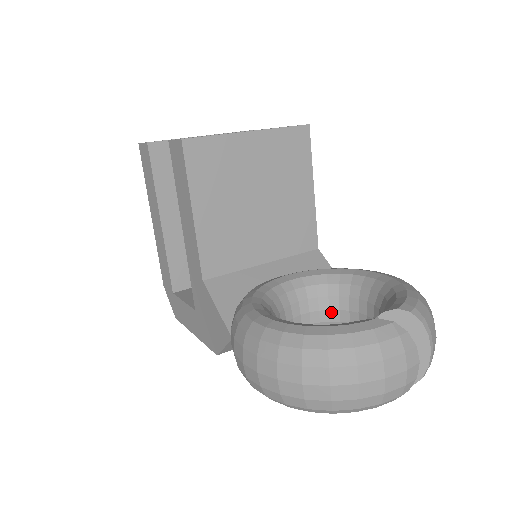
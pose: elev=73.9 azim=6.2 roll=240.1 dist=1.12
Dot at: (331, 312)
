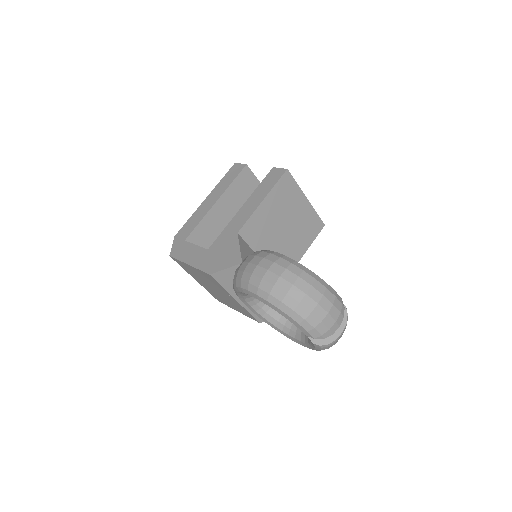
Dot at: occluded
